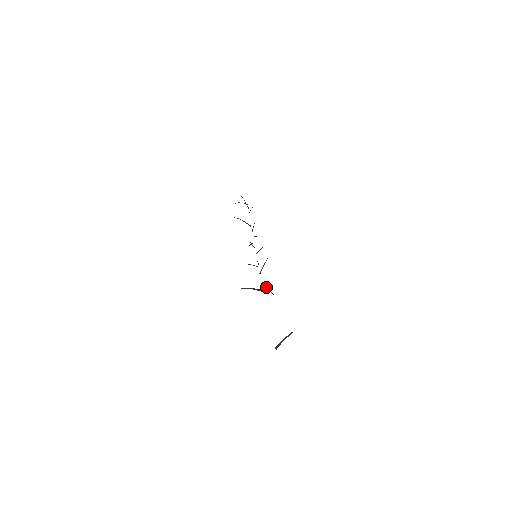
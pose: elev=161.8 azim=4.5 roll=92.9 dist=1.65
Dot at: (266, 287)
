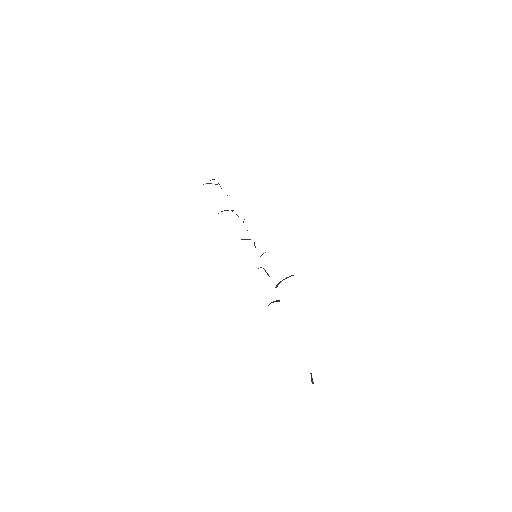
Dot at: occluded
